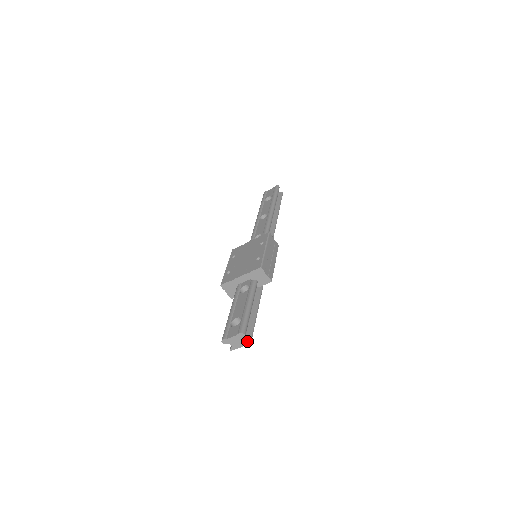
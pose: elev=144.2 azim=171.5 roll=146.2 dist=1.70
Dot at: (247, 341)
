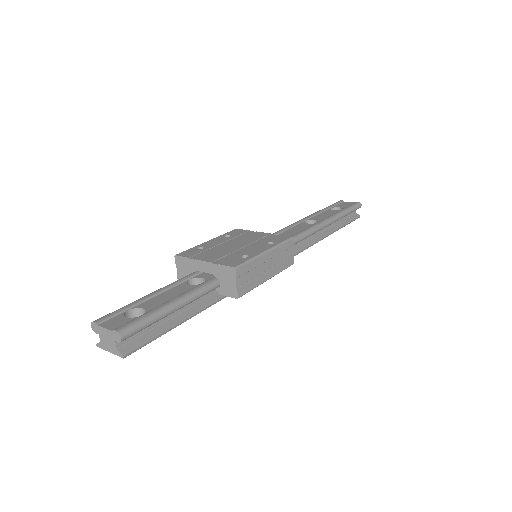
Dot at: (122, 350)
